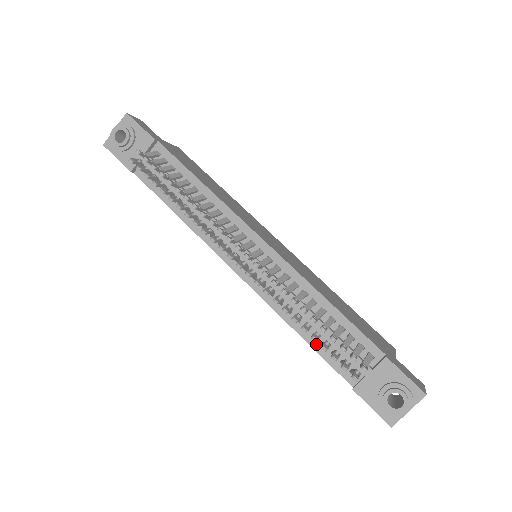
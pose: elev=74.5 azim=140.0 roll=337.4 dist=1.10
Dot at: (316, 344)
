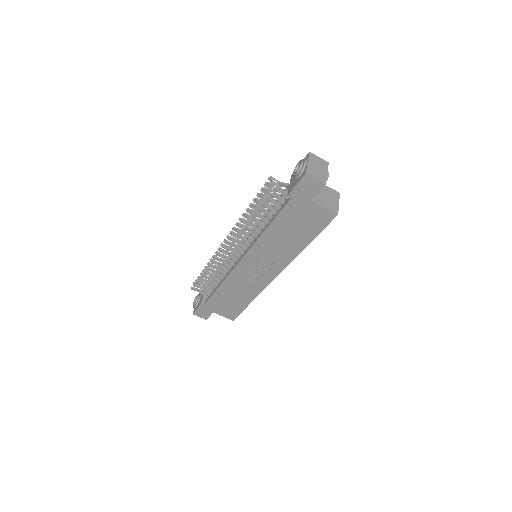
Dot at: (273, 219)
